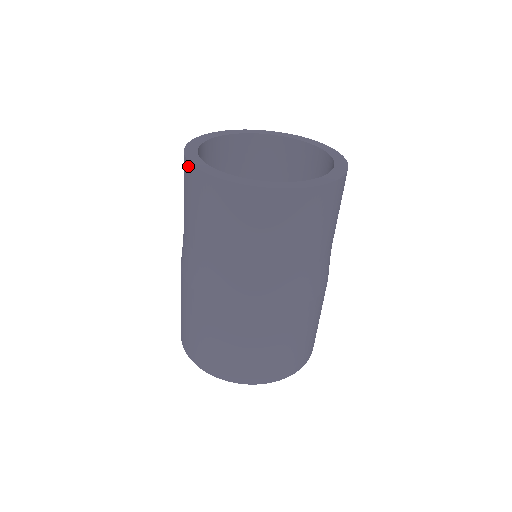
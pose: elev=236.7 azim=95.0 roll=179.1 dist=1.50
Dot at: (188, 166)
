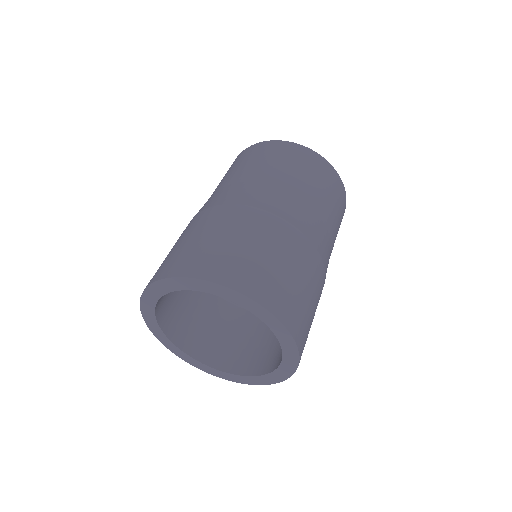
Dot at: (259, 144)
